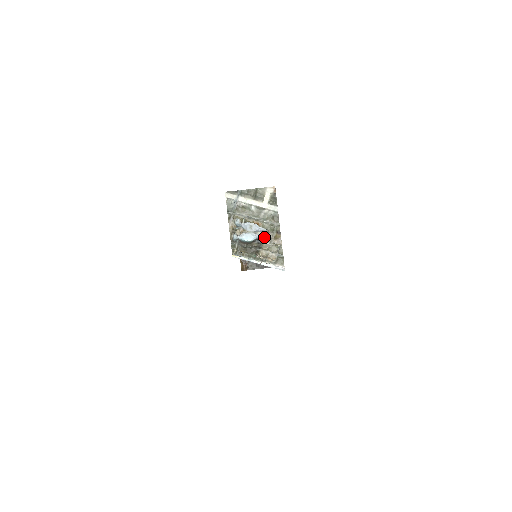
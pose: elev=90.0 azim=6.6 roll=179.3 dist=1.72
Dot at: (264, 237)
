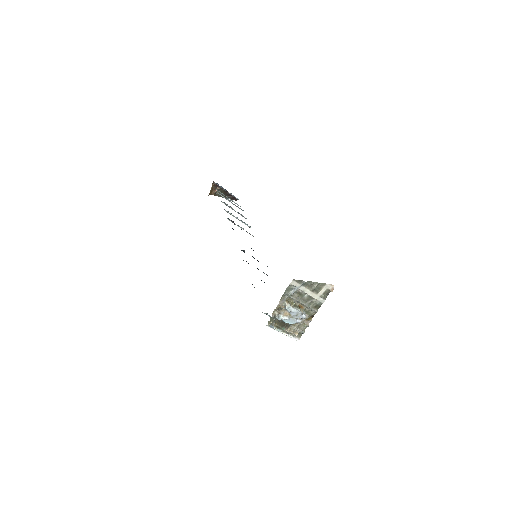
Dot at: (301, 320)
